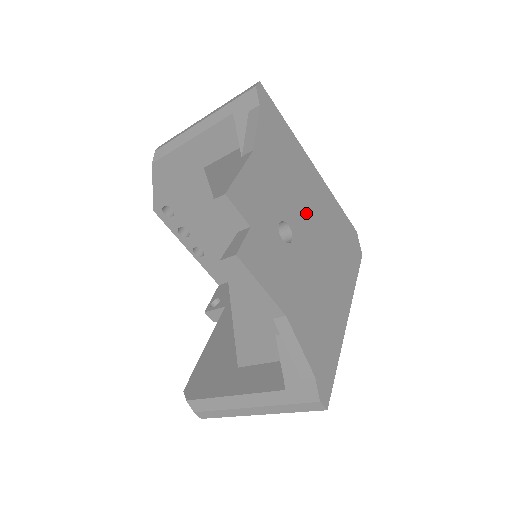
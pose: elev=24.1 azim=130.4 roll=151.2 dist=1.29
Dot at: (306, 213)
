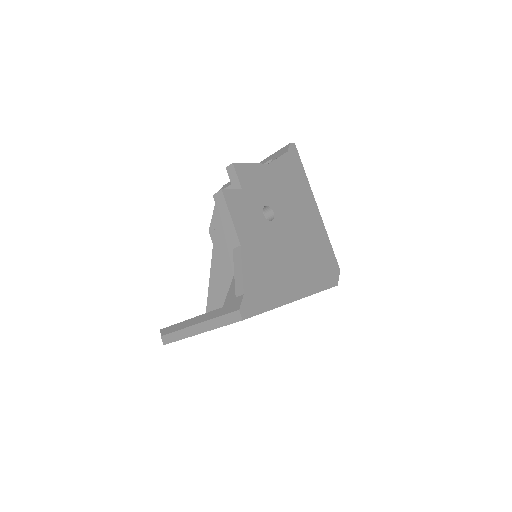
Dot at: (294, 221)
